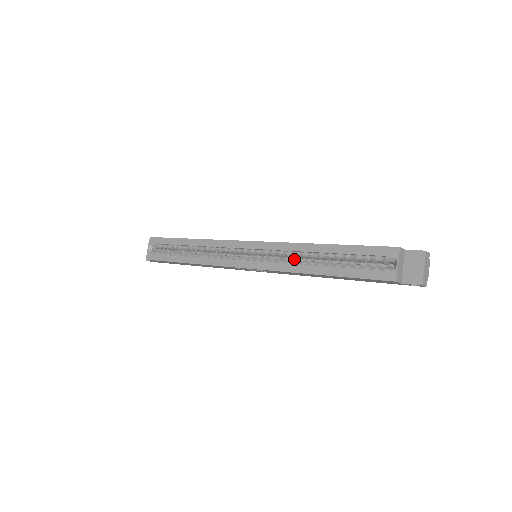
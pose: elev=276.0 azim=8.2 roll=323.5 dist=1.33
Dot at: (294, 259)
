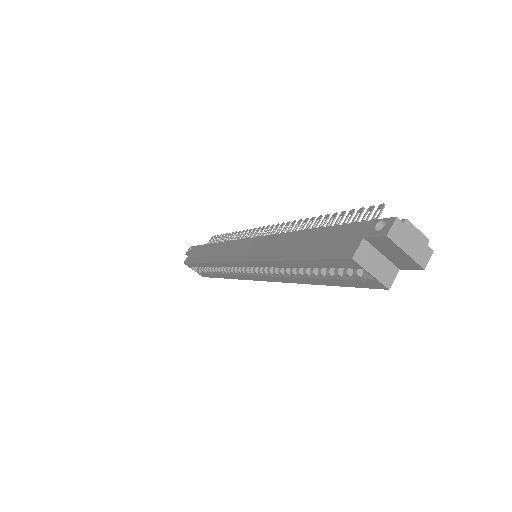
Dot at: occluded
